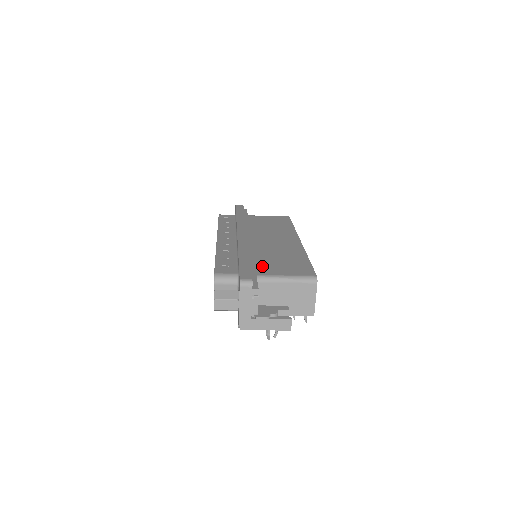
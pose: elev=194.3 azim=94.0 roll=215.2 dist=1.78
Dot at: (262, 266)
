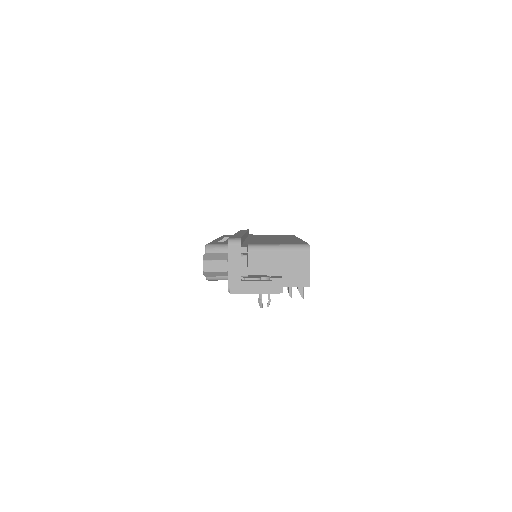
Dot at: occluded
